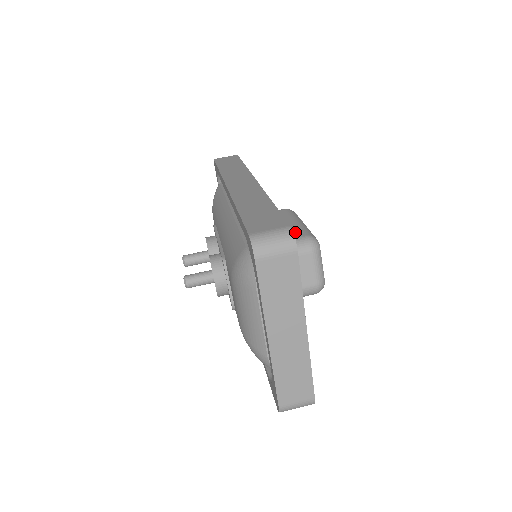
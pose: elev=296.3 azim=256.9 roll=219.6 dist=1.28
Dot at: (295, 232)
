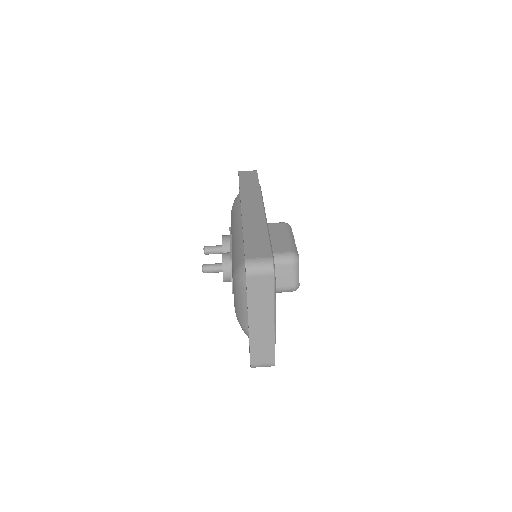
Dot at: (284, 247)
